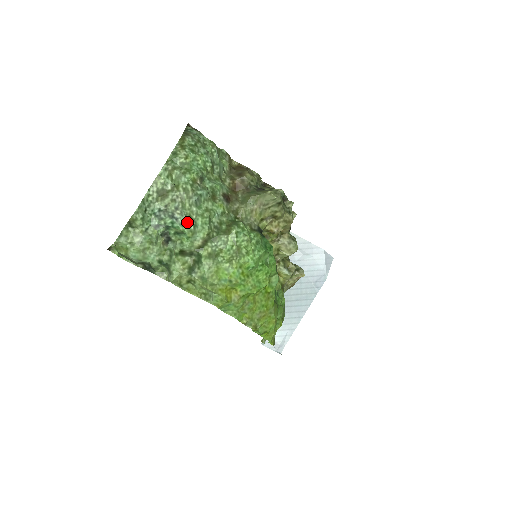
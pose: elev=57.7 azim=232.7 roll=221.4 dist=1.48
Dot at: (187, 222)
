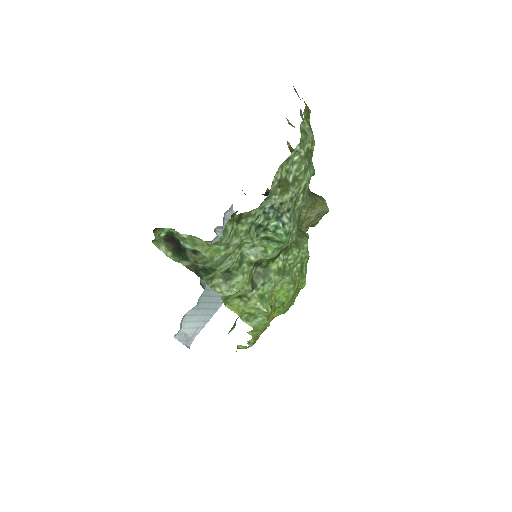
Dot at: (291, 231)
